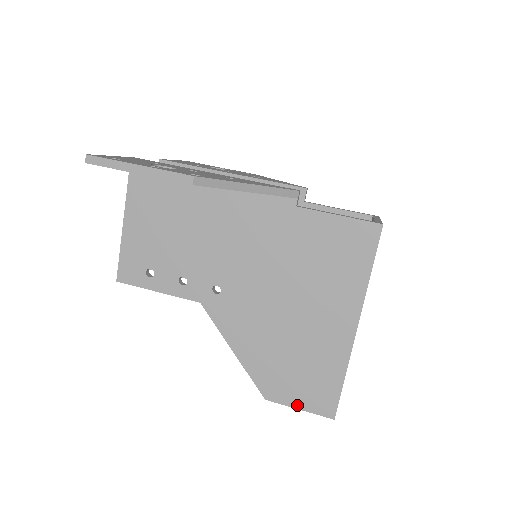
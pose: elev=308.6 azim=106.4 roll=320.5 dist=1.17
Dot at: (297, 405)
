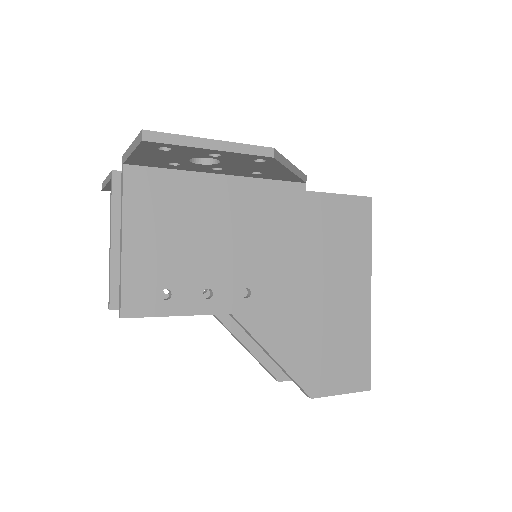
Dot at: (339, 391)
